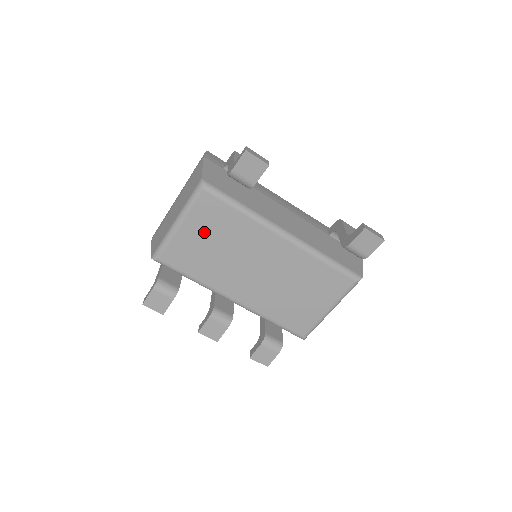
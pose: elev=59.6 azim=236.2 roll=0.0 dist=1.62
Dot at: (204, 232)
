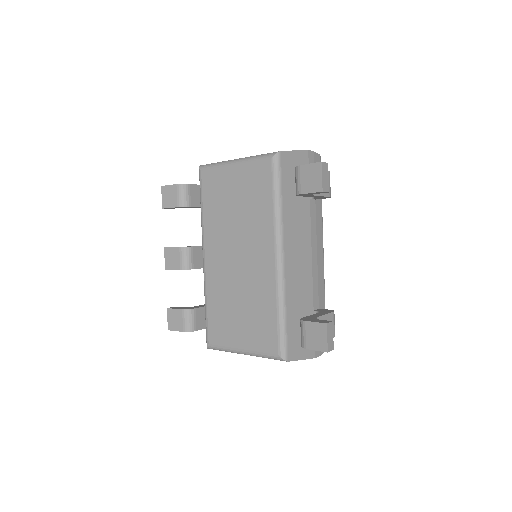
Dot at: (241, 187)
